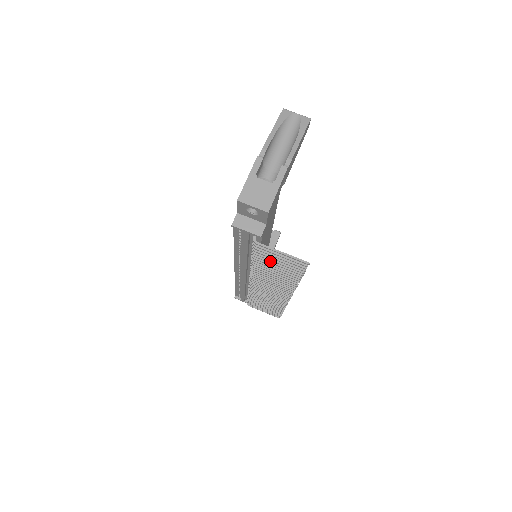
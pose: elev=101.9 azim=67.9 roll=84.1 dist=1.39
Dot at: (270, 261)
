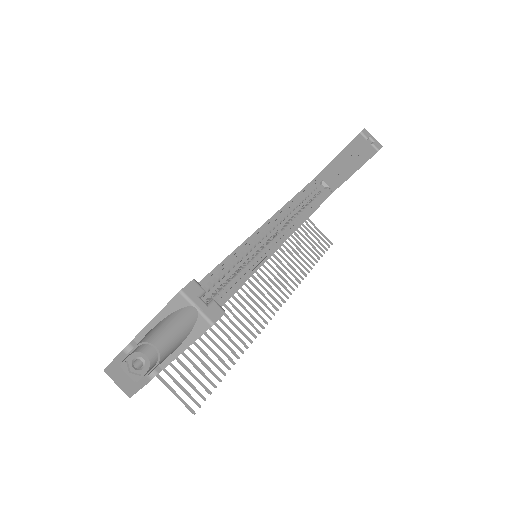
Dot at: (193, 354)
